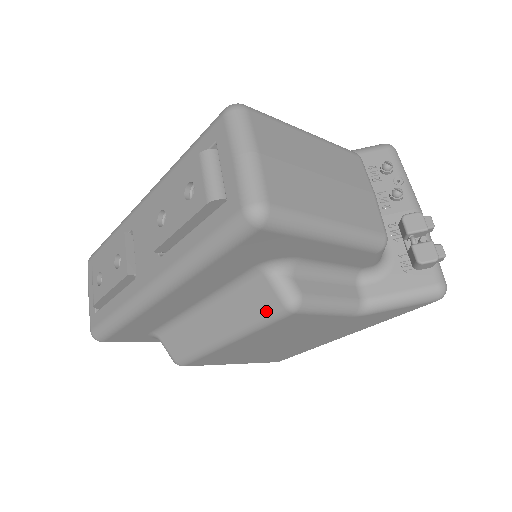
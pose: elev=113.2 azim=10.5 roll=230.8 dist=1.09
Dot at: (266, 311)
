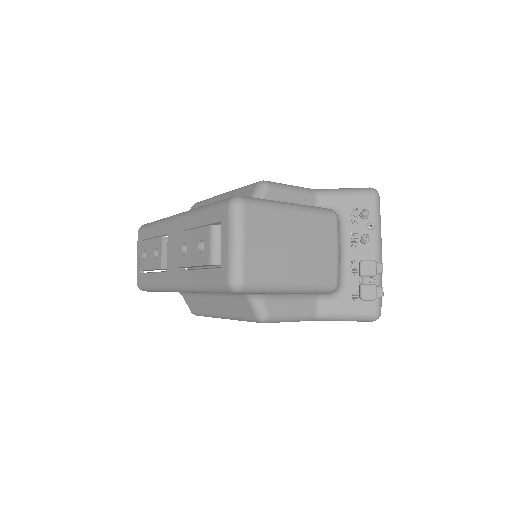
Dot at: (246, 316)
